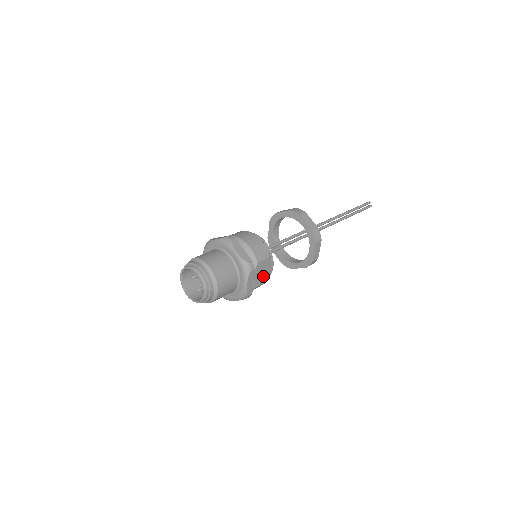
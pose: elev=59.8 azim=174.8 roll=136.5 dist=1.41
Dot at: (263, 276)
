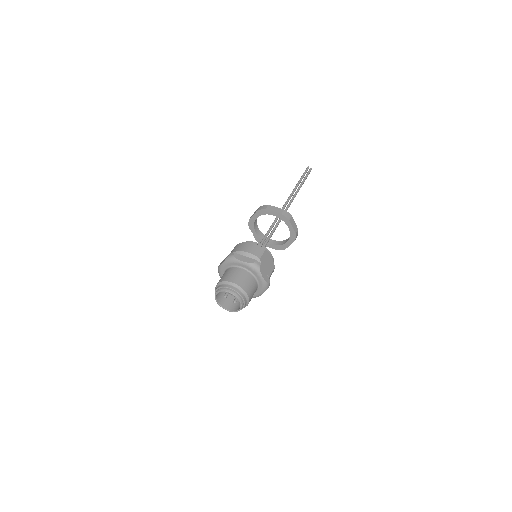
Dot at: (270, 265)
